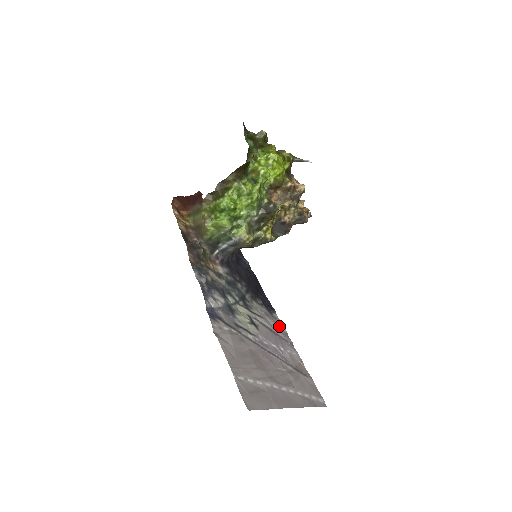
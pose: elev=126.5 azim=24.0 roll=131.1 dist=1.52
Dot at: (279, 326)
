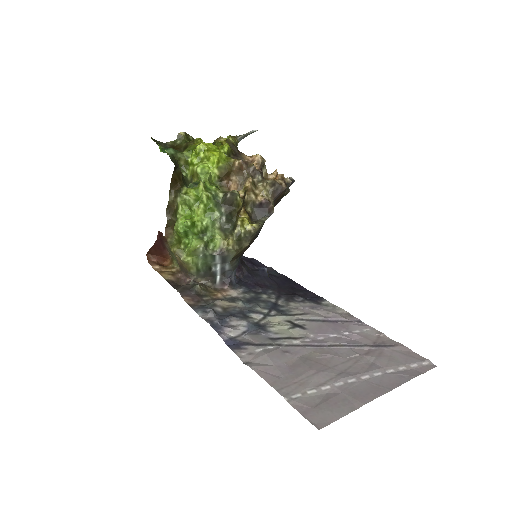
Dot at: (334, 311)
